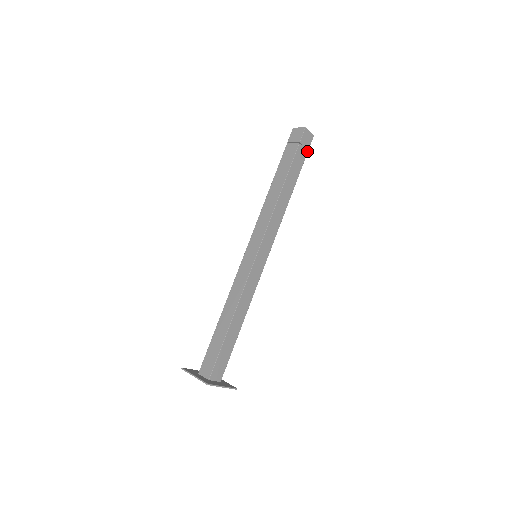
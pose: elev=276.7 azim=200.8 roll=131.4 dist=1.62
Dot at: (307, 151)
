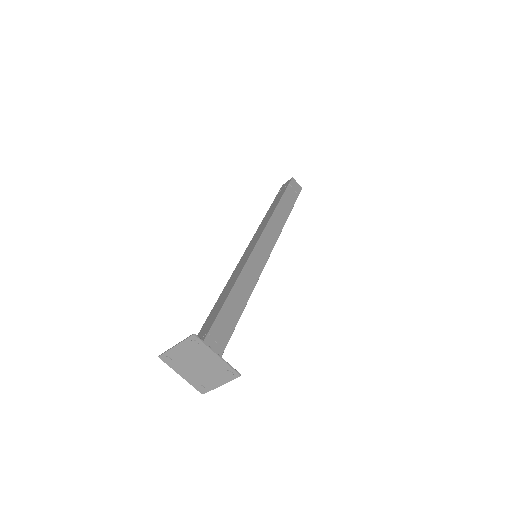
Dot at: (298, 195)
